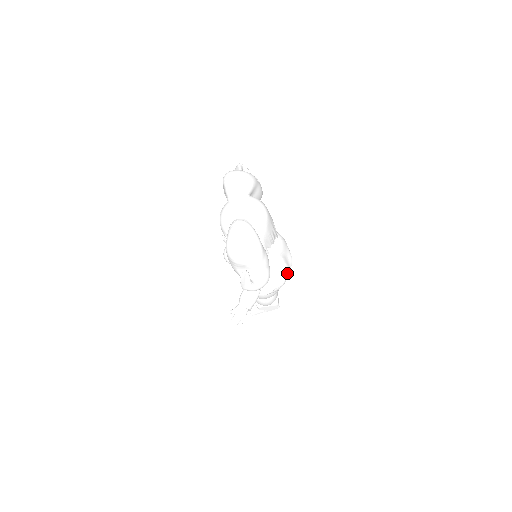
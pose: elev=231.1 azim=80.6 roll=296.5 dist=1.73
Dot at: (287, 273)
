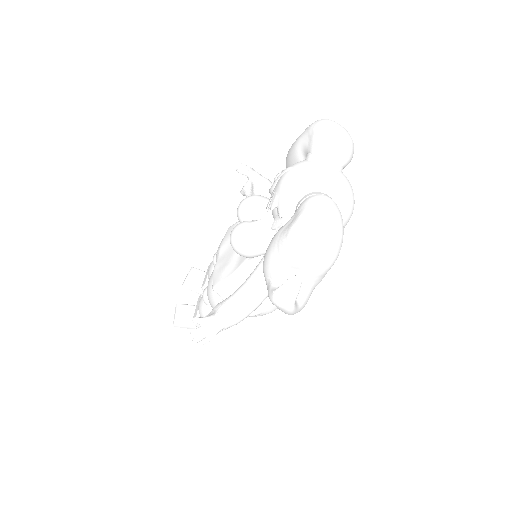
Dot at: occluded
